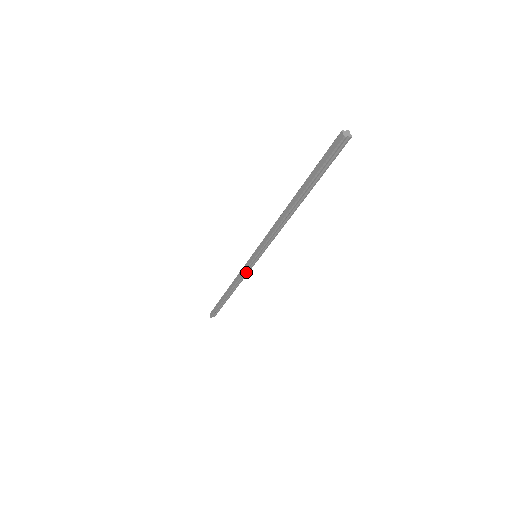
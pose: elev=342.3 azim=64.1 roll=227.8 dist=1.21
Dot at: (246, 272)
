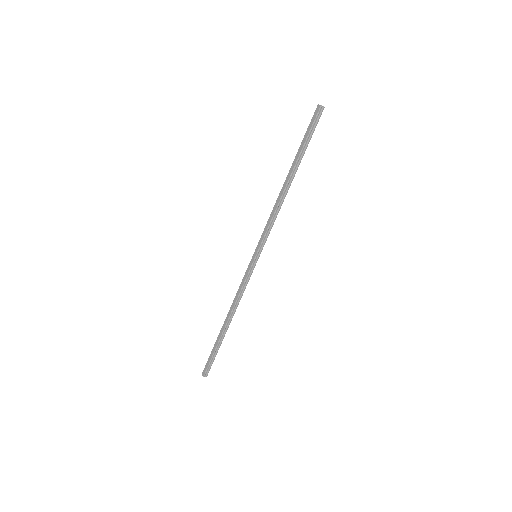
Dot at: (246, 282)
